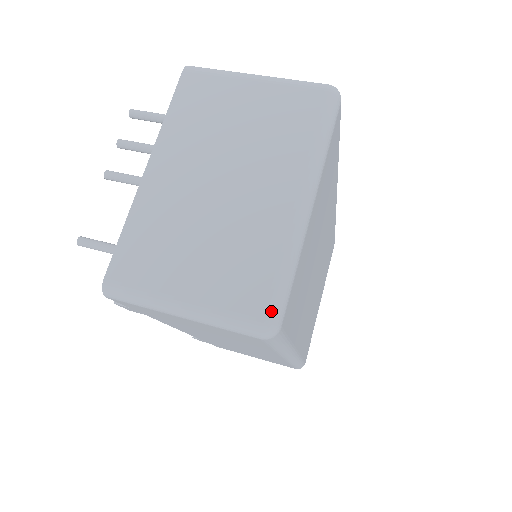
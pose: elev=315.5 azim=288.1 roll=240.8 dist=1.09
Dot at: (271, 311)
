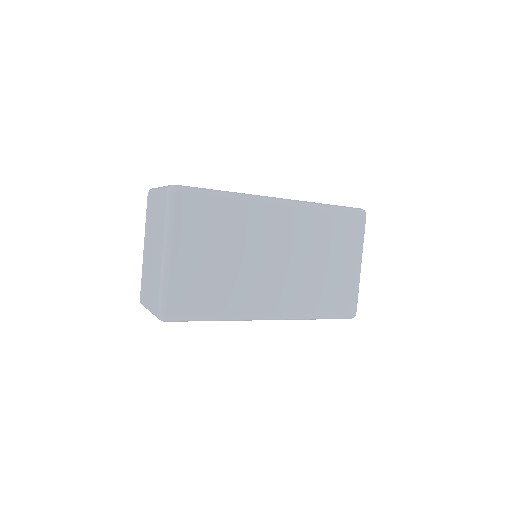
Dot at: (159, 310)
